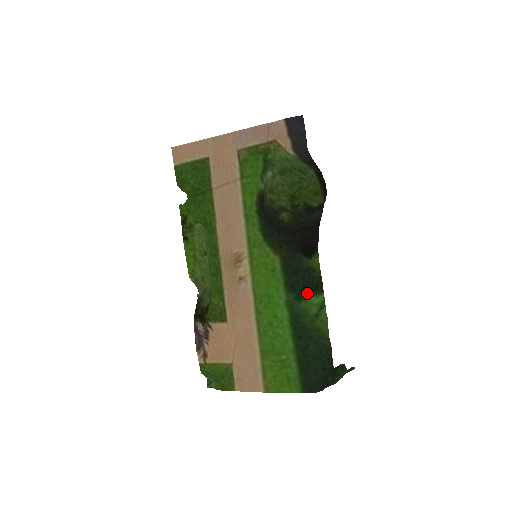
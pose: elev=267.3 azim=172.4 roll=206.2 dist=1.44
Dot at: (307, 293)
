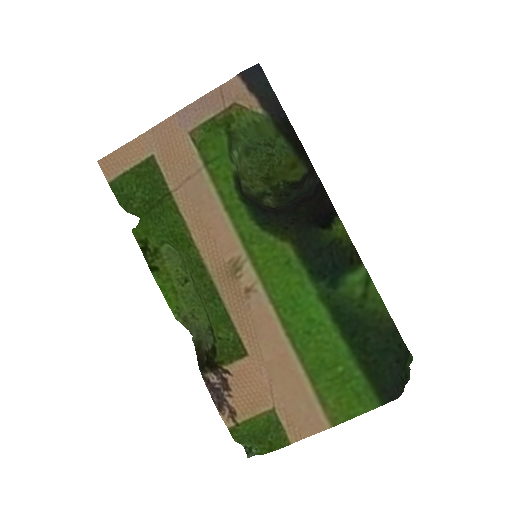
Dot at: (342, 273)
